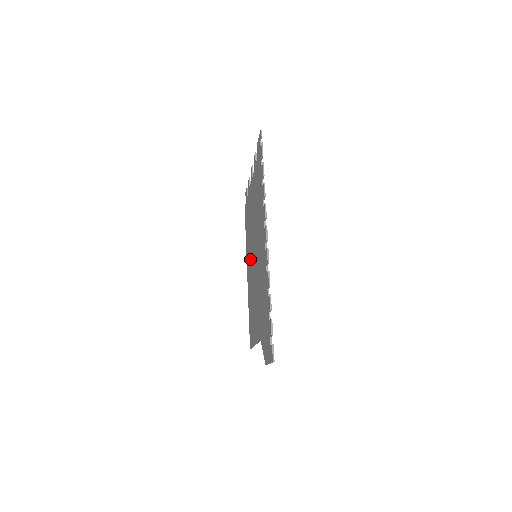
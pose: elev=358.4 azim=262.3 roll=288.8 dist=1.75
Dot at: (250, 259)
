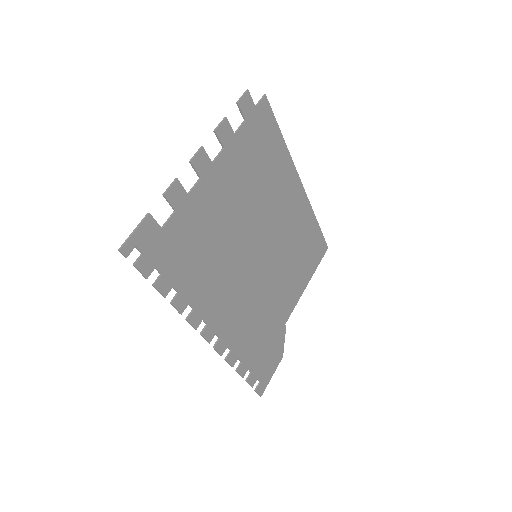
Dot at: (276, 209)
